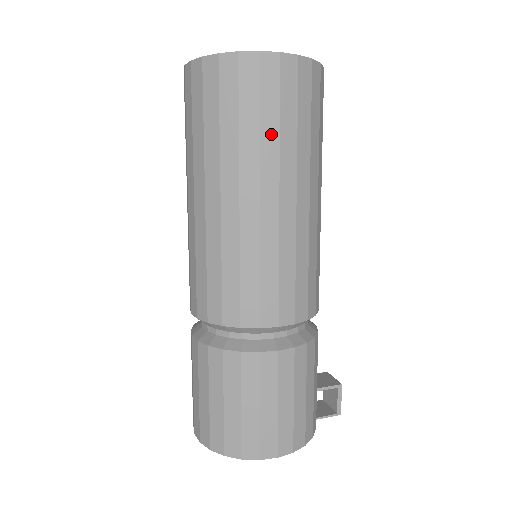
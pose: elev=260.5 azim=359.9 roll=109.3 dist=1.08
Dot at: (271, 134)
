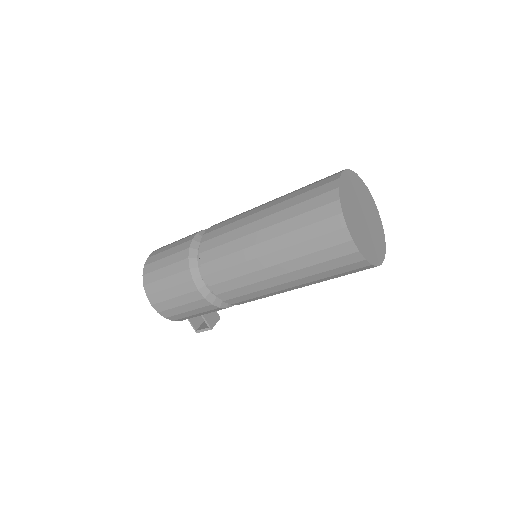
Dot at: (304, 250)
